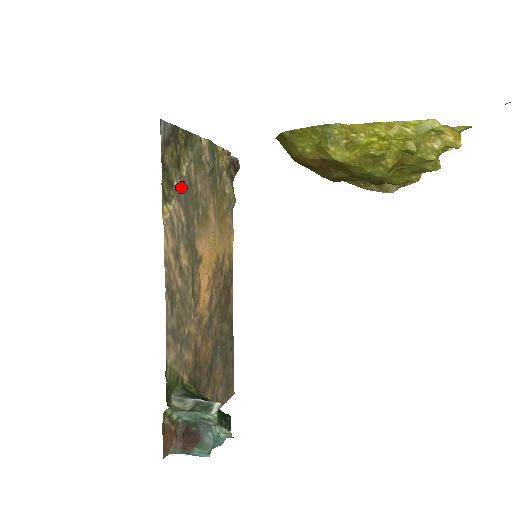
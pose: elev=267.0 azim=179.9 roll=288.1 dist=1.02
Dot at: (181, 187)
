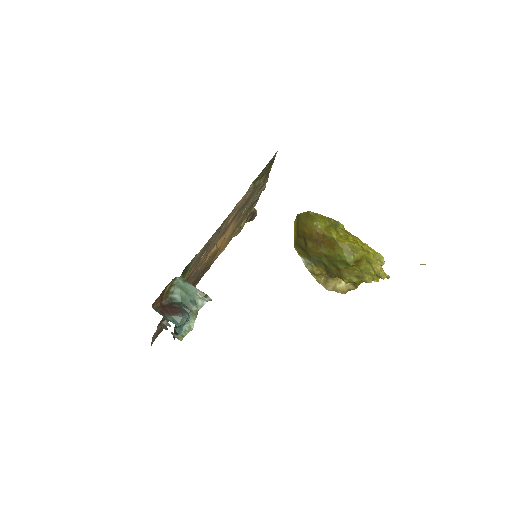
Dot at: (256, 187)
